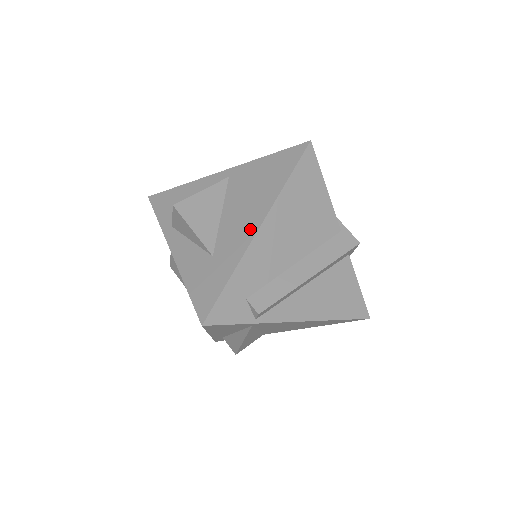
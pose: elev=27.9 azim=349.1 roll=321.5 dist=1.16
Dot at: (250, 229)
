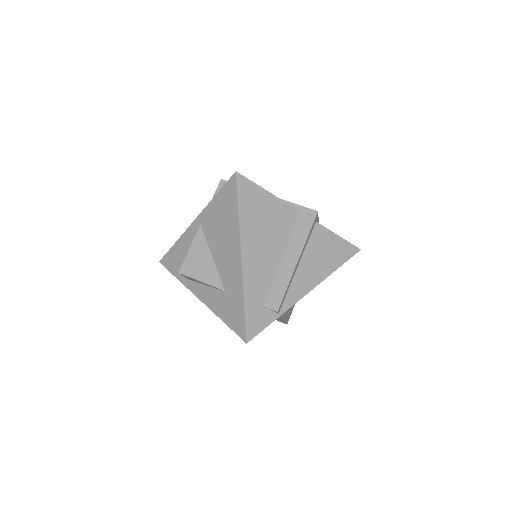
Dot at: (236, 261)
